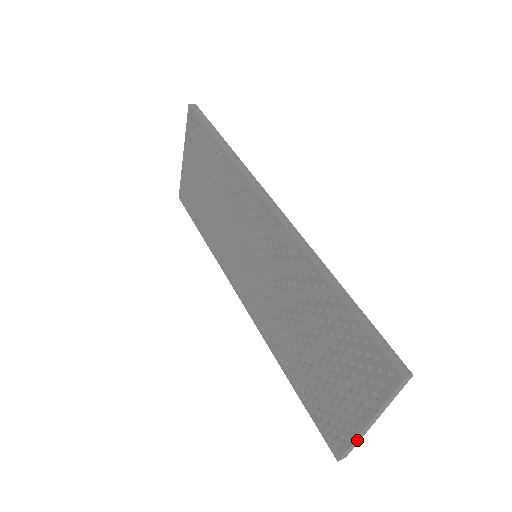
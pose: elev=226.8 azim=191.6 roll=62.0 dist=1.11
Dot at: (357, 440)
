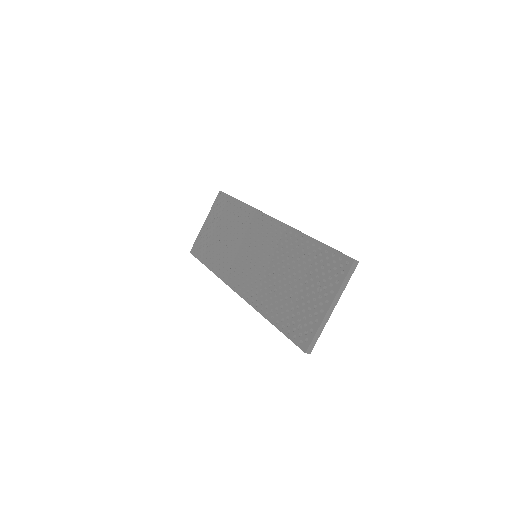
Dot at: (321, 327)
